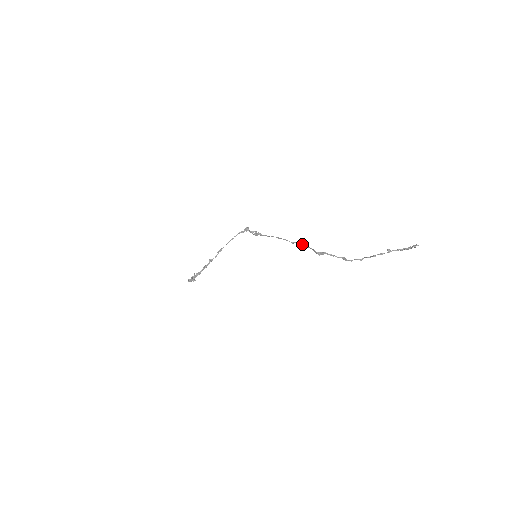
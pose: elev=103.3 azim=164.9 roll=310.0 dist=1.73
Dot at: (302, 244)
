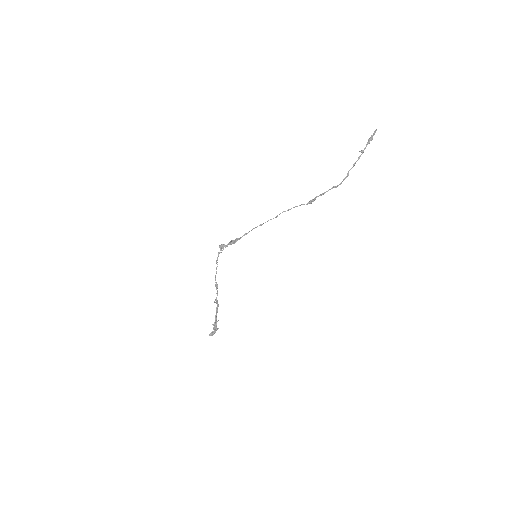
Dot at: (288, 210)
